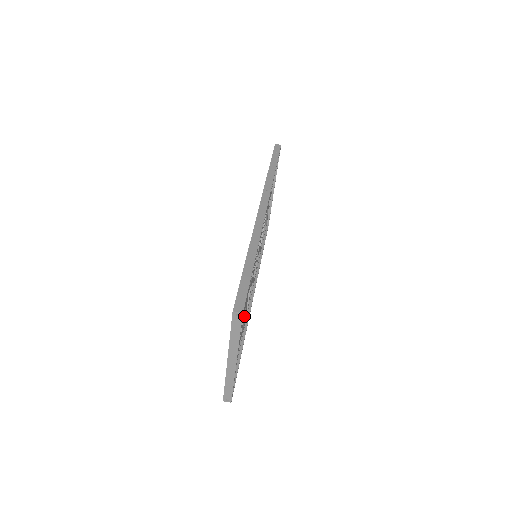
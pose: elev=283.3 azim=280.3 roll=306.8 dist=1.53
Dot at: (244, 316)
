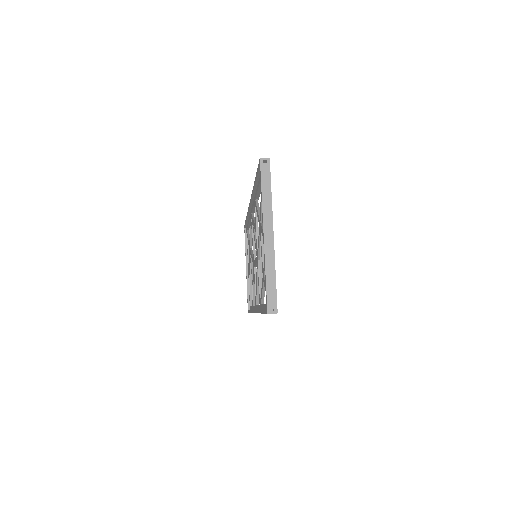
Dot at: (260, 294)
